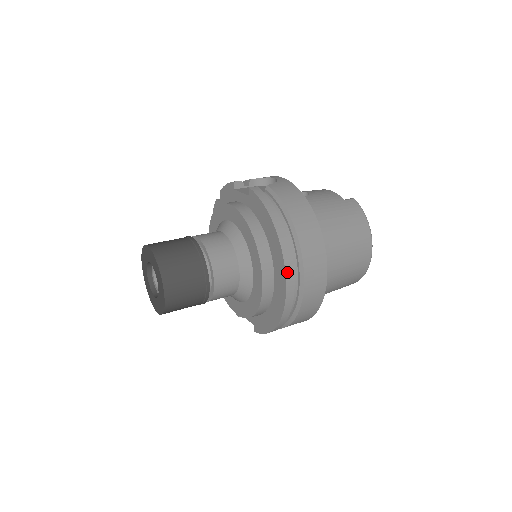
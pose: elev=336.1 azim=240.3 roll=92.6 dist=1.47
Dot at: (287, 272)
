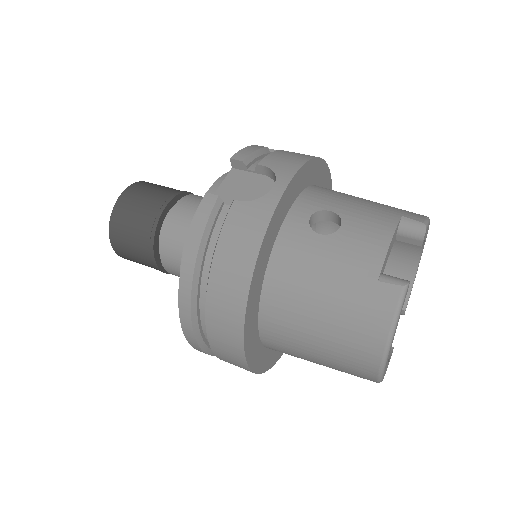
Dot at: (184, 329)
